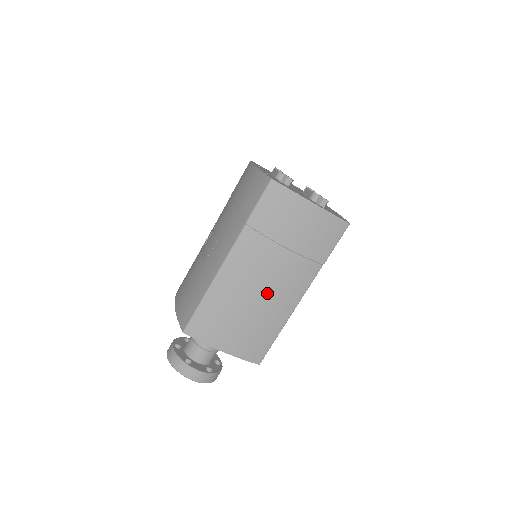
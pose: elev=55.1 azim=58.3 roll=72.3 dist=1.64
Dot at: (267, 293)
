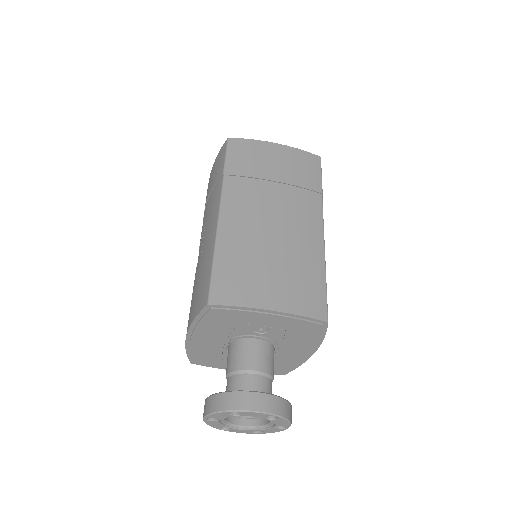
Dot at: (283, 228)
